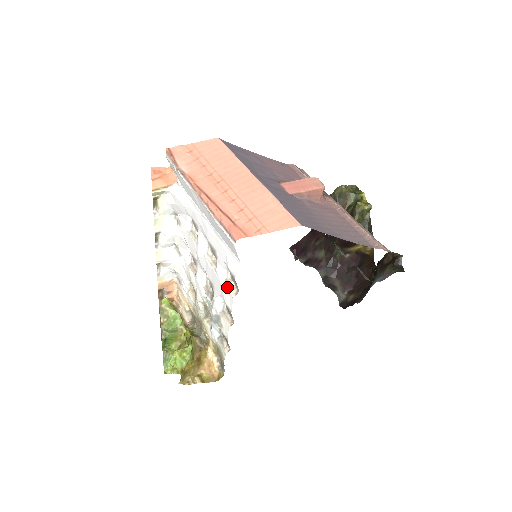
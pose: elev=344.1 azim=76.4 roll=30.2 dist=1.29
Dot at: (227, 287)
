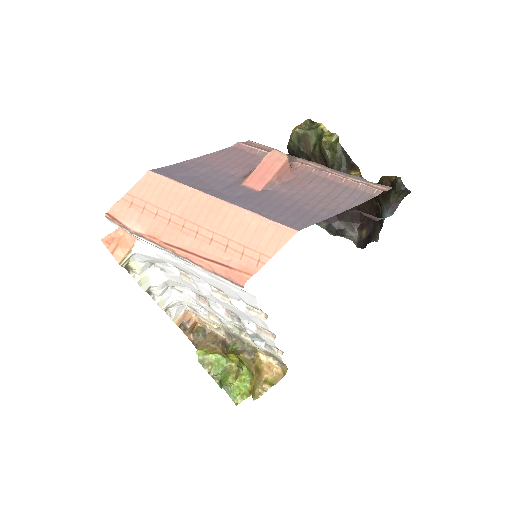
Dot at: (253, 315)
